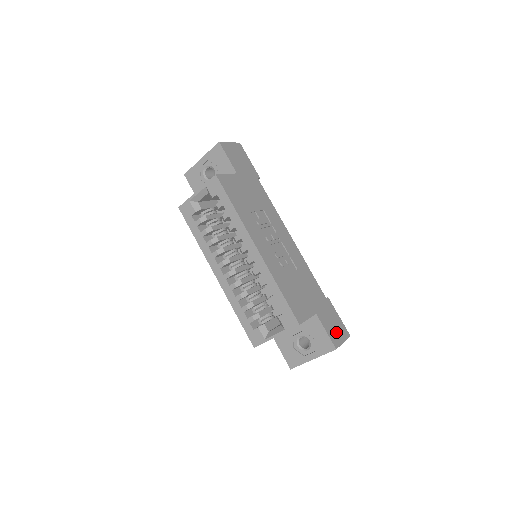
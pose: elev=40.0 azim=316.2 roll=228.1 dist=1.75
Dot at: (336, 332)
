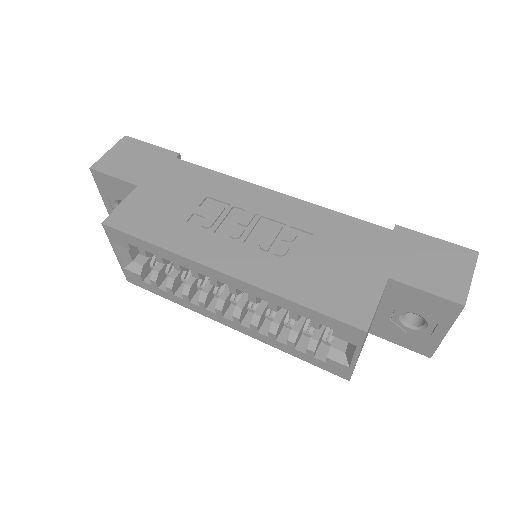
Dot at: (446, 273)
